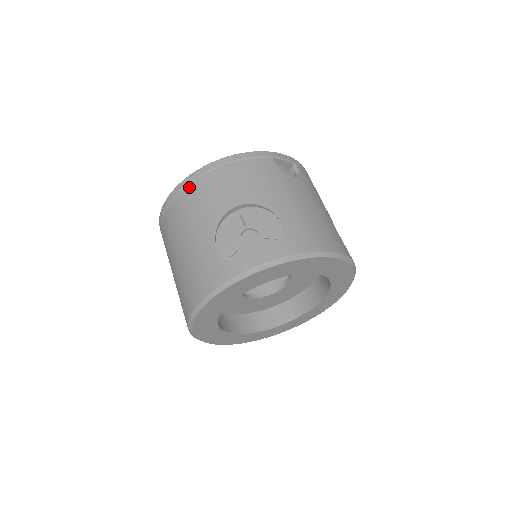
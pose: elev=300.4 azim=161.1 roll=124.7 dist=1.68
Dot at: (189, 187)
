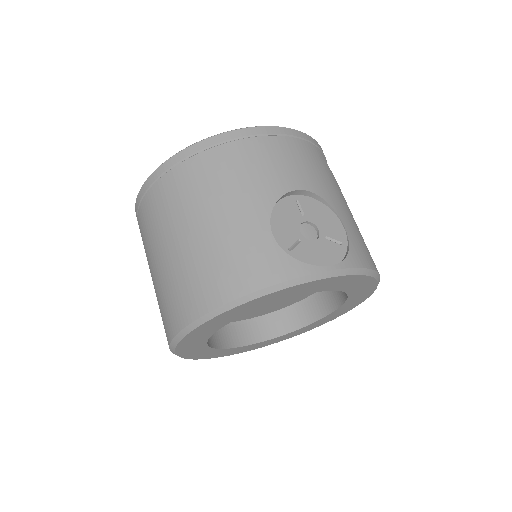
Dot at: (230, 145)
